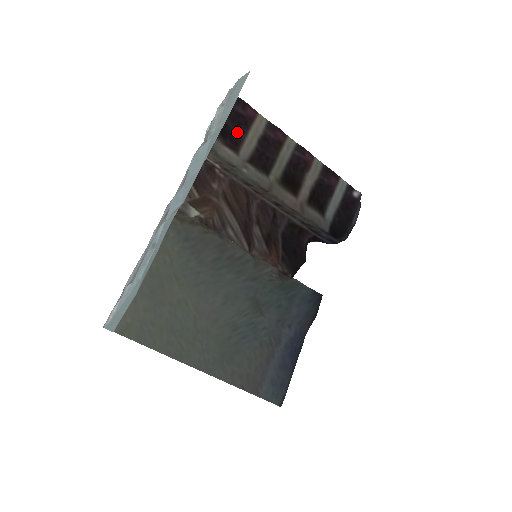
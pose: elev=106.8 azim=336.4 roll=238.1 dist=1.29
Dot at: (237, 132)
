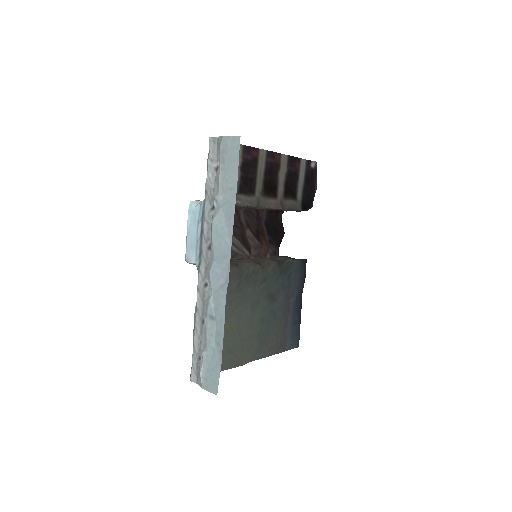
Dot at: occluded
